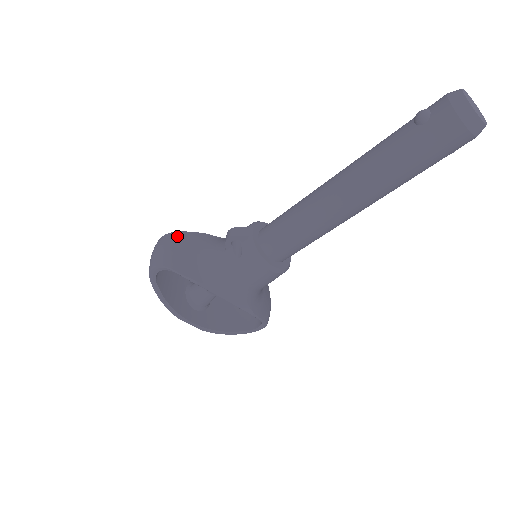
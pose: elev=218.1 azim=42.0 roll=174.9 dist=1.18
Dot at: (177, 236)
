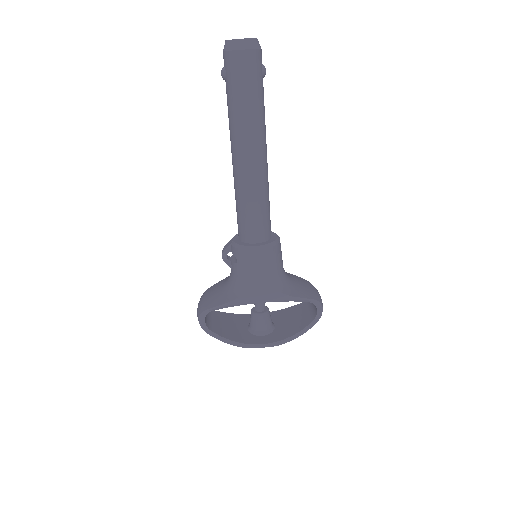
Dot at: (205, 292)
